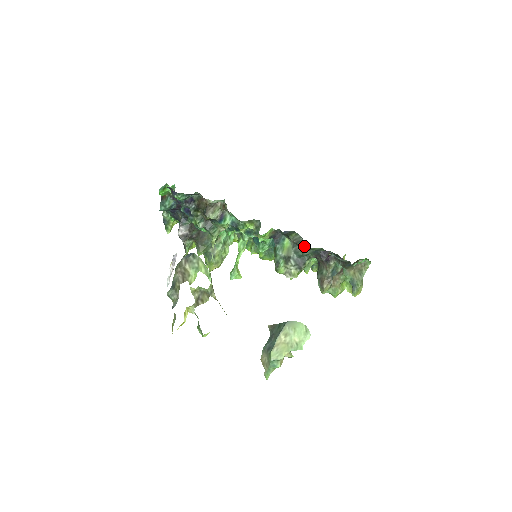
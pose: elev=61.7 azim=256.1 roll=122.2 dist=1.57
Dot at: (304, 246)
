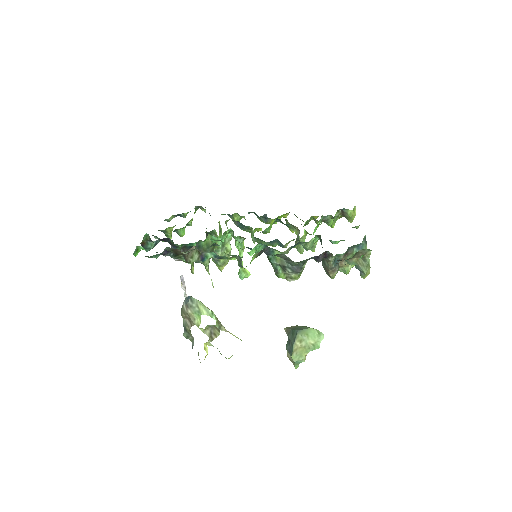
Dot at: occluded
